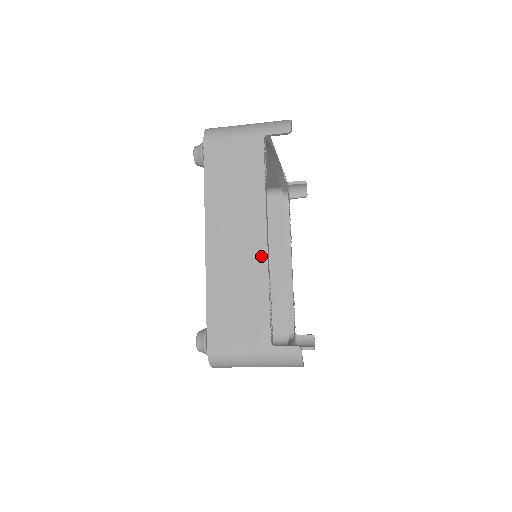
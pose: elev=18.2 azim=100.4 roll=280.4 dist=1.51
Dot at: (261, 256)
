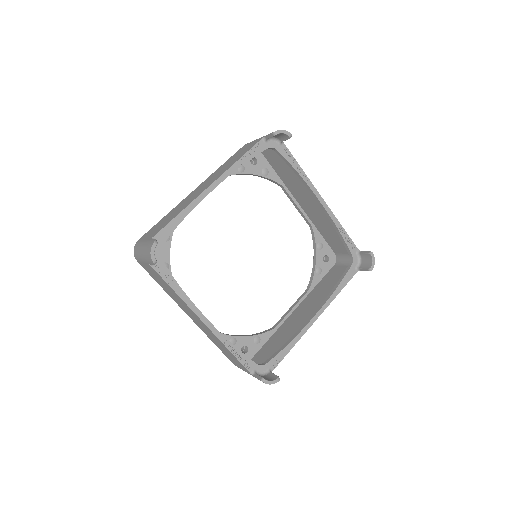
Dot at: (210, 332)
